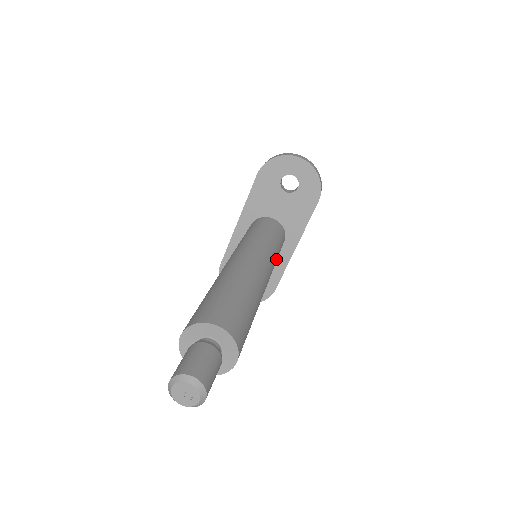
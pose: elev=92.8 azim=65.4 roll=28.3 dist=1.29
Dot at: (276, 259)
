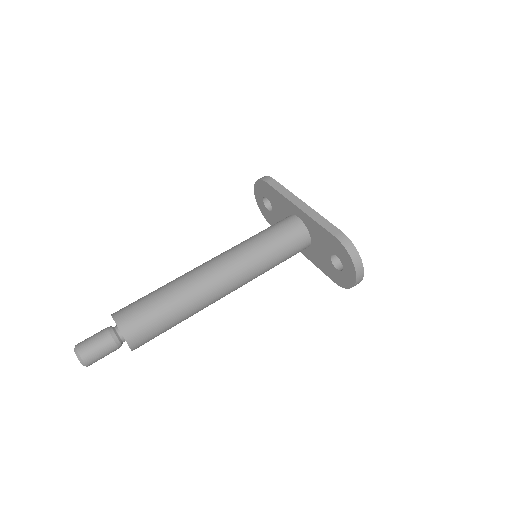
Dot at: occluded
